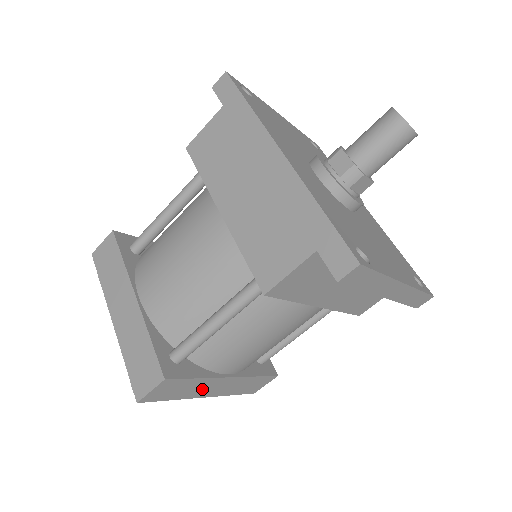
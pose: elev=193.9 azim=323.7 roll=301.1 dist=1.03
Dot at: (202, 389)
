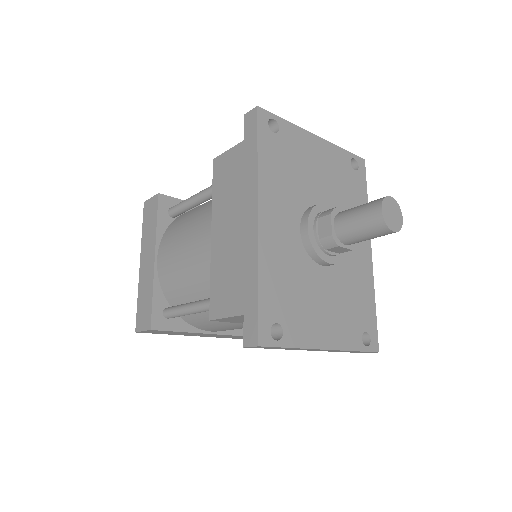
Dot at: (189, 334)
